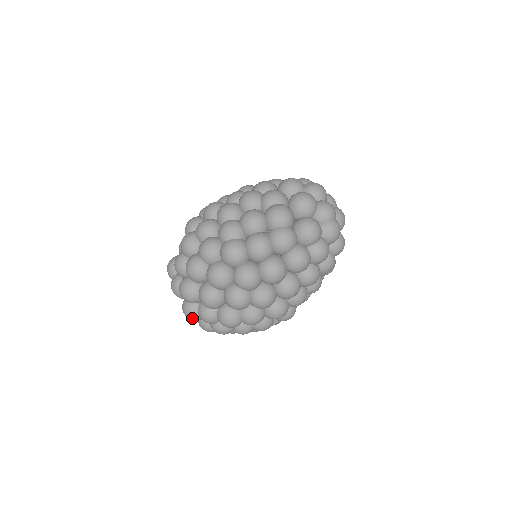
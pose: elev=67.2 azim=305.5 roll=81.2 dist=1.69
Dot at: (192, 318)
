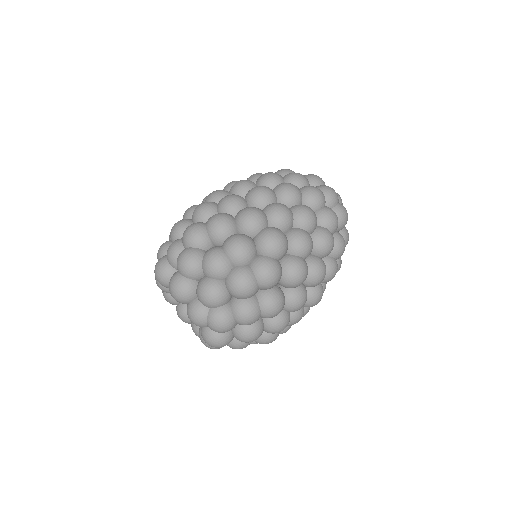
Dot at: (159, 265)
